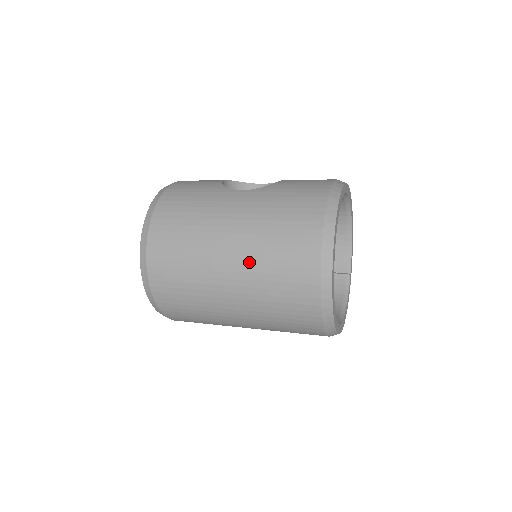
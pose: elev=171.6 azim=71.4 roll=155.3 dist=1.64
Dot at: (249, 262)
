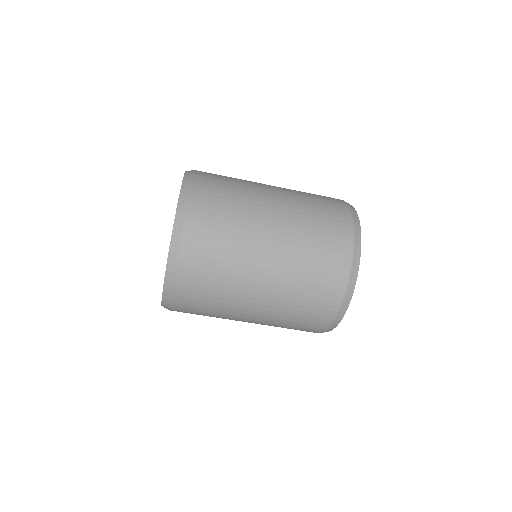
Dot at: (293, 202)
